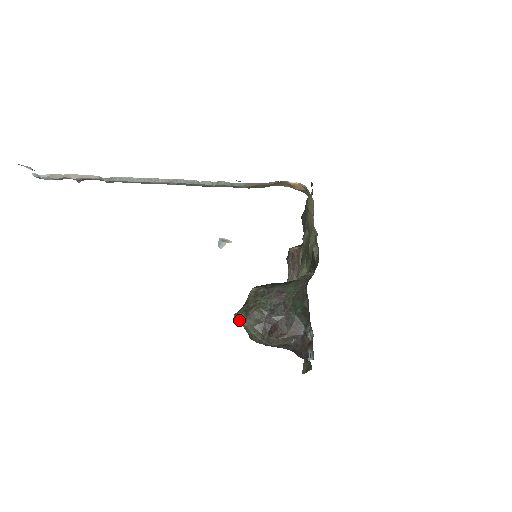
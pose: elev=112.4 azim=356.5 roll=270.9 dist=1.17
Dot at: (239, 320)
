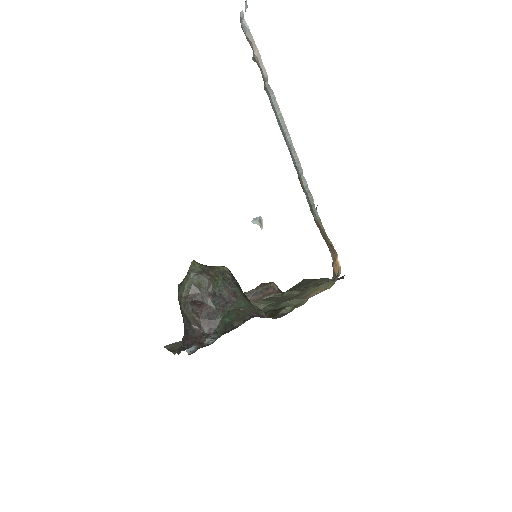
Dot at: (192, 268)
